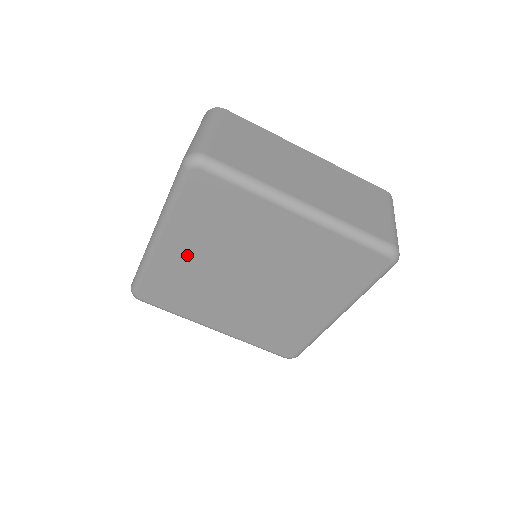
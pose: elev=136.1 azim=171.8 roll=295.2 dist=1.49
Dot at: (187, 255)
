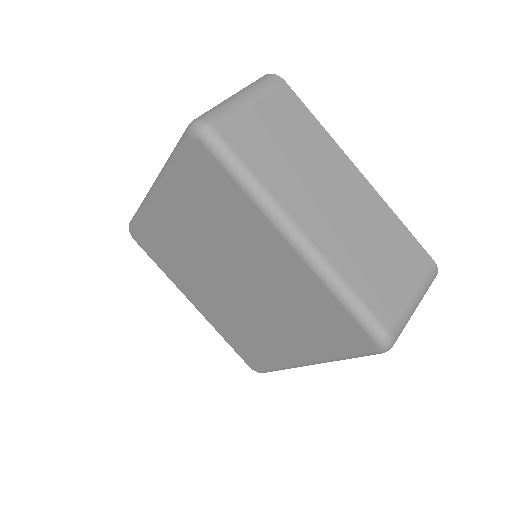
Dot at: (177, 222)
